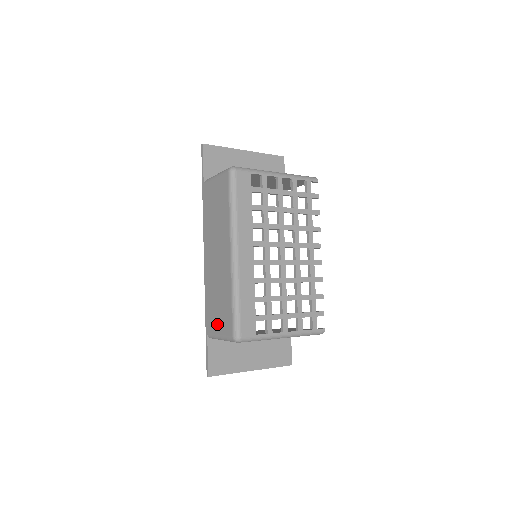
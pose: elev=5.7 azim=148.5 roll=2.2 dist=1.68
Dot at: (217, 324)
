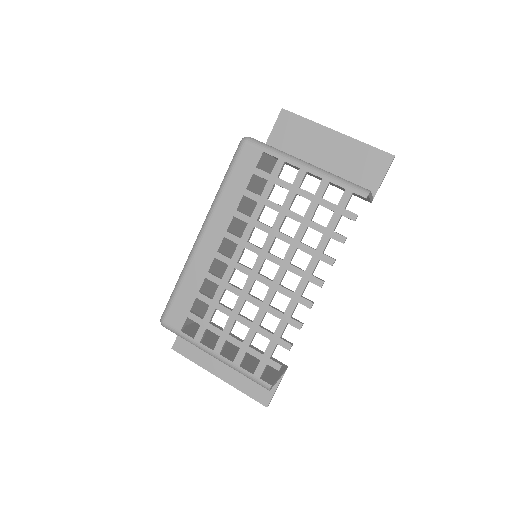
Dot at: occluded
